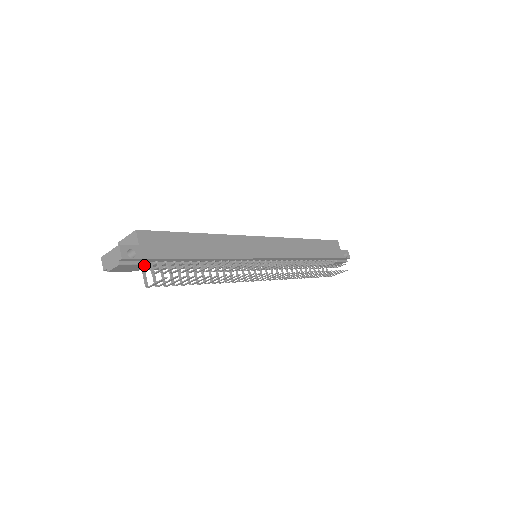
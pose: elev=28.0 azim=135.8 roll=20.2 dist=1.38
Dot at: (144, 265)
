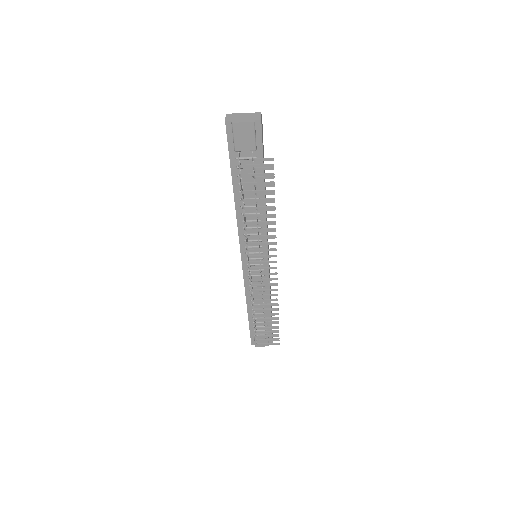
Dot at: (253, 147)
